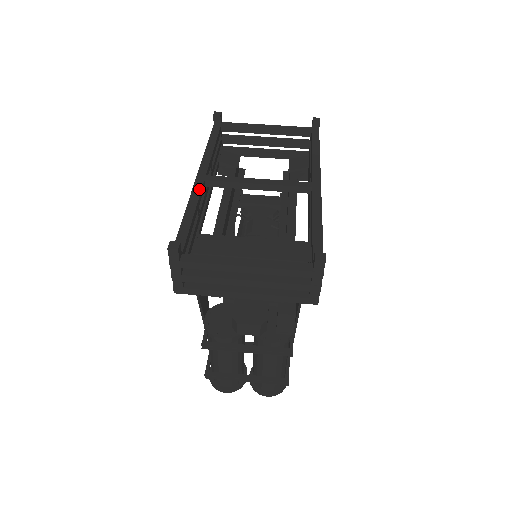
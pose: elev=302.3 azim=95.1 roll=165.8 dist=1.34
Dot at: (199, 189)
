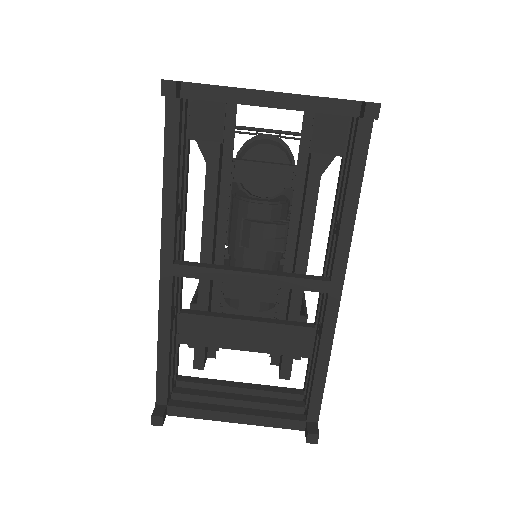
Dot at: (168, 297)
